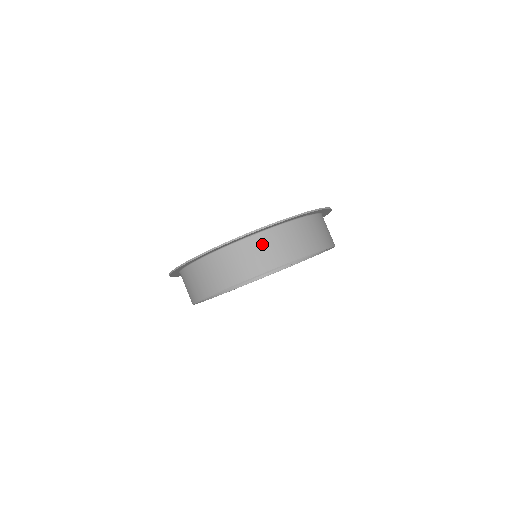
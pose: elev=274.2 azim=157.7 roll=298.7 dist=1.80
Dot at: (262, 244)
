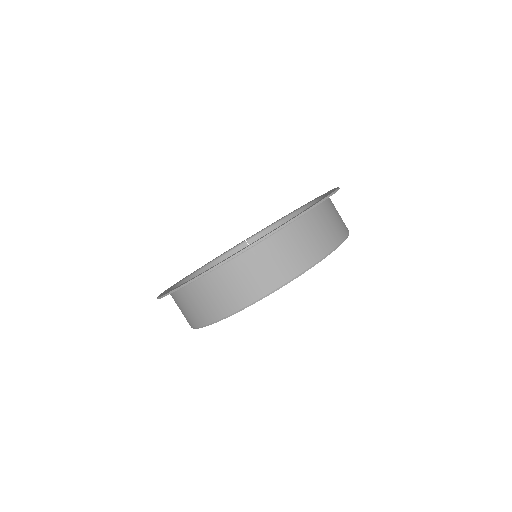
Dot at: (310, 227)
